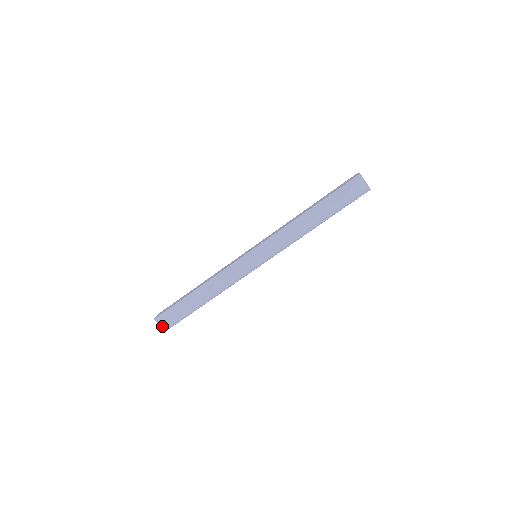
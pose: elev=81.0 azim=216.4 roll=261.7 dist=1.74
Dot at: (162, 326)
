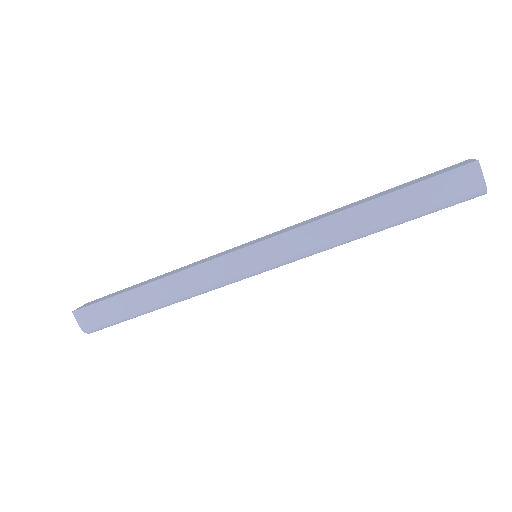
Dot at: (82, 326)
